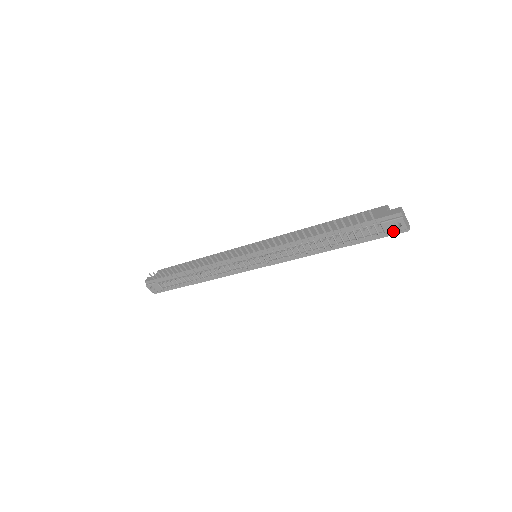
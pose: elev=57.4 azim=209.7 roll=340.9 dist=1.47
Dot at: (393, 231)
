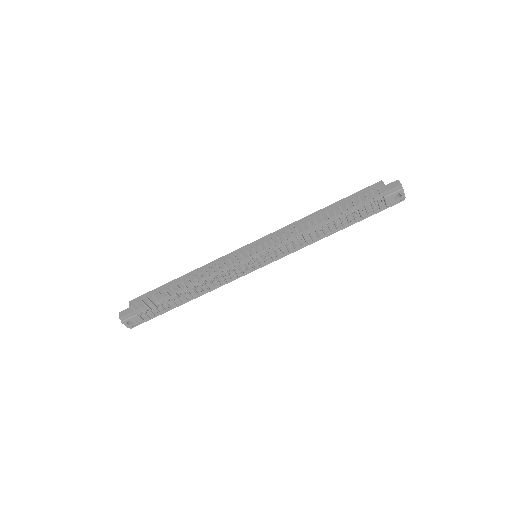
Dot at: (394, 202)
